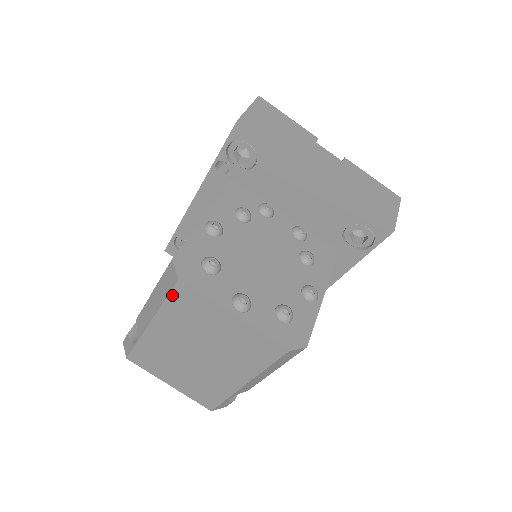
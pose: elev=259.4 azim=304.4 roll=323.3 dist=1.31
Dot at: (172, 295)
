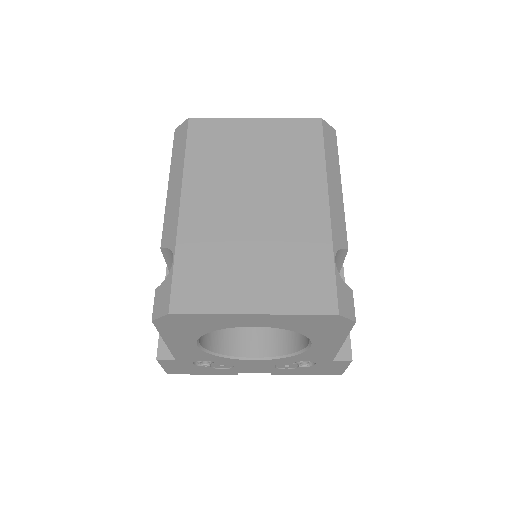
Dot at: (190, 140)
